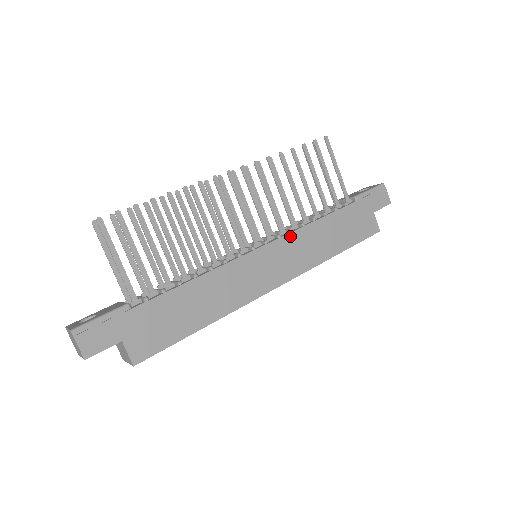
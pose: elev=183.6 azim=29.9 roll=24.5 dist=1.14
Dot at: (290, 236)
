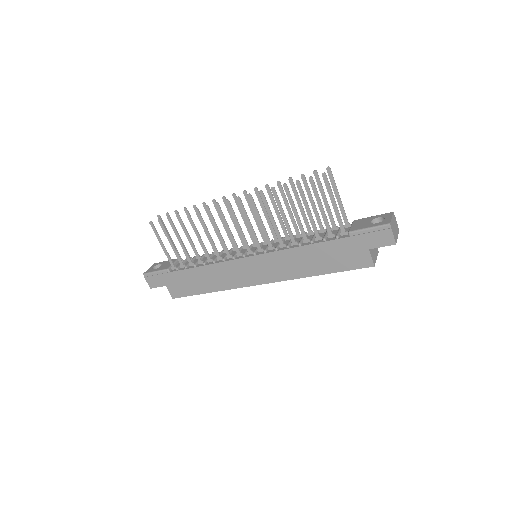
Dot at: (273, 254)
